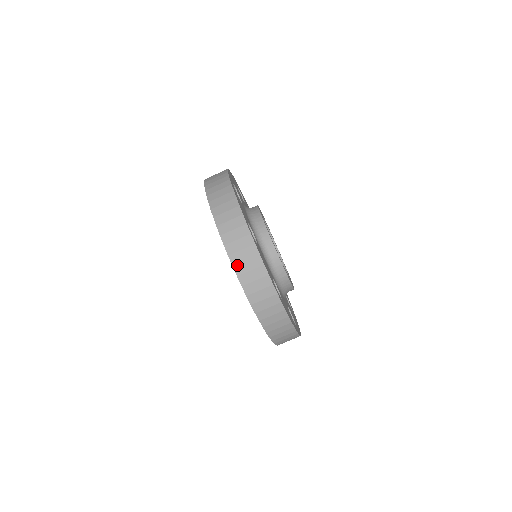
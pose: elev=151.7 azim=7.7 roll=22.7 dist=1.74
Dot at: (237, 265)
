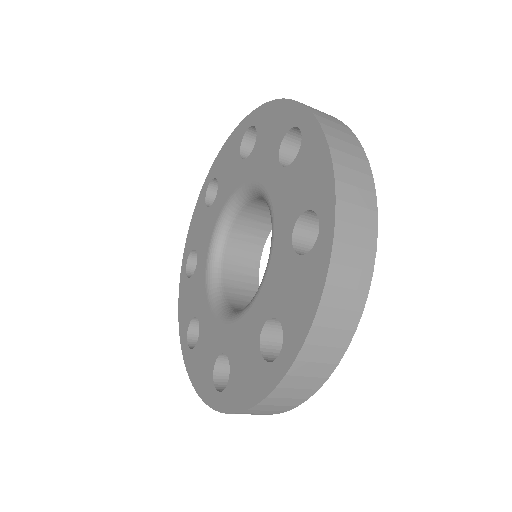
Dot at: (332, 287)
